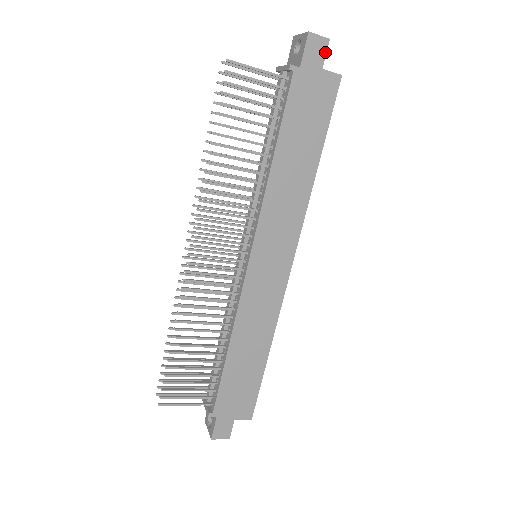
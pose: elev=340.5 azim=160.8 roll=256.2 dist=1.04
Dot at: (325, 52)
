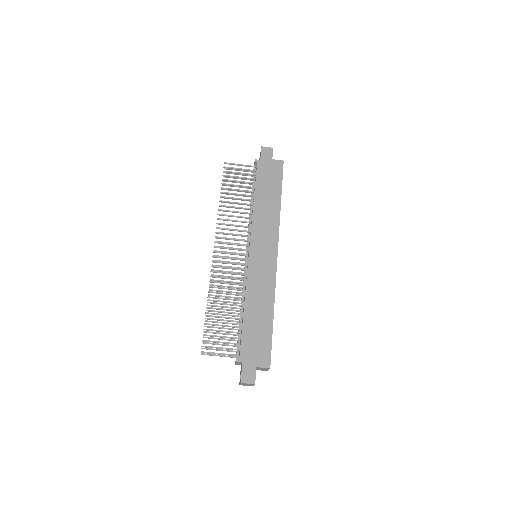
Dot at: (272, 153)
